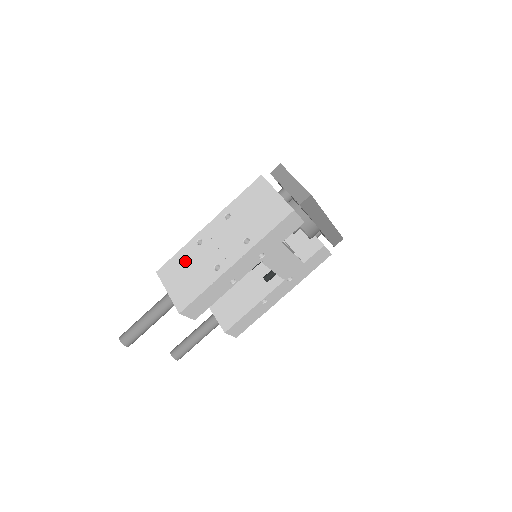
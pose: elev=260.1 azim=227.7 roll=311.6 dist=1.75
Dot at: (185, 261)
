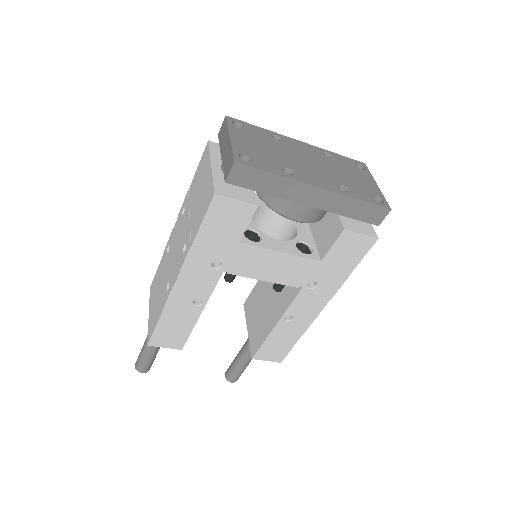
Dot at: (160, 275)
